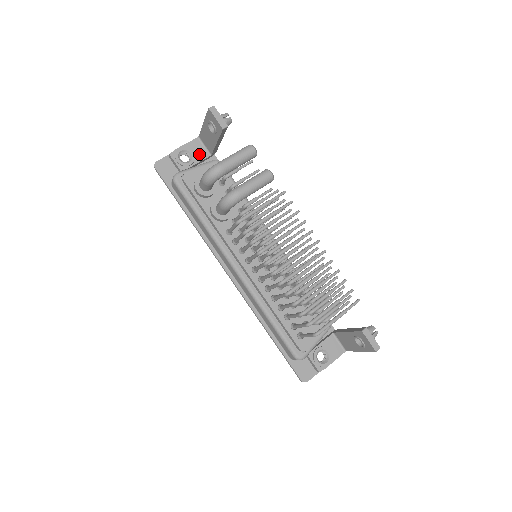
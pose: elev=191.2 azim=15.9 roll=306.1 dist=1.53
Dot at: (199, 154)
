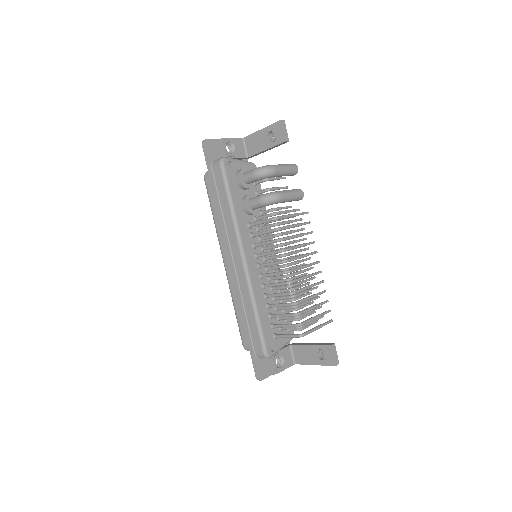
Dot at: (240, 152)
